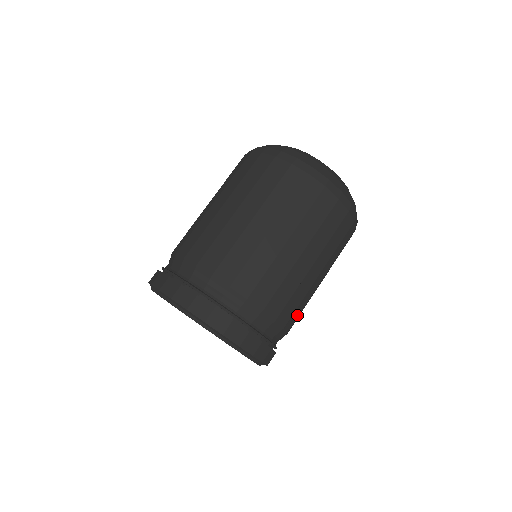
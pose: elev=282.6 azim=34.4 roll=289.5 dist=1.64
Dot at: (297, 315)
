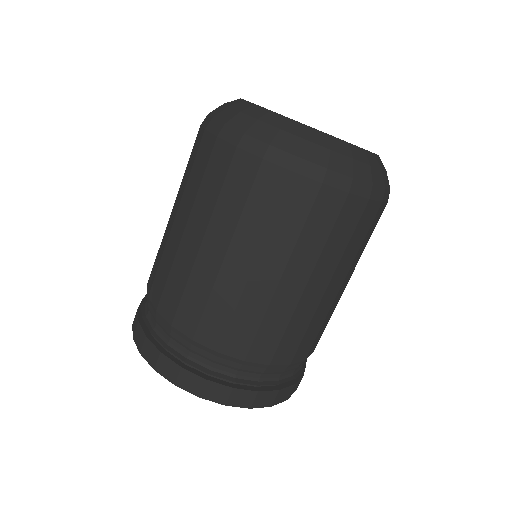
Dot at: (296, 342)
